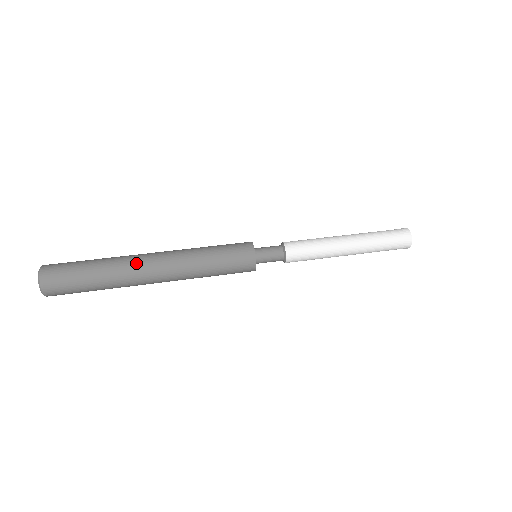
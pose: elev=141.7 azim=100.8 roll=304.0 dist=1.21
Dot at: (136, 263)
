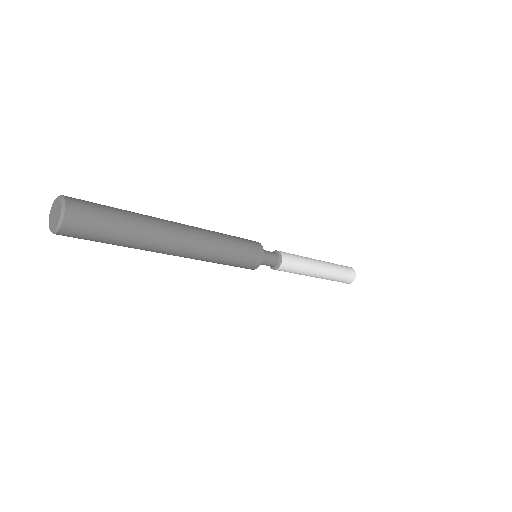
Dot at: (163, 219)
